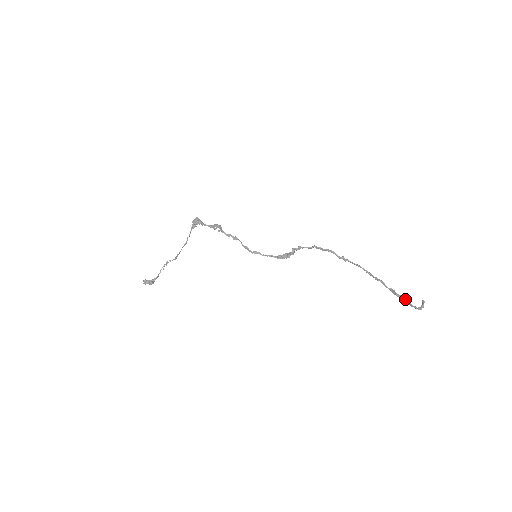
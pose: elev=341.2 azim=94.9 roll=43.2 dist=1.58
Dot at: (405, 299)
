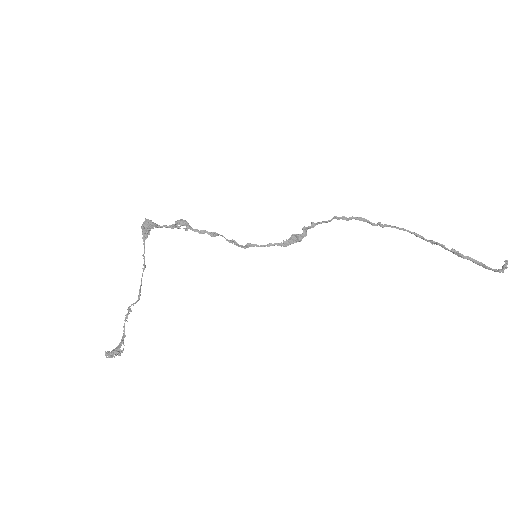
Dot at: (477, 261)
